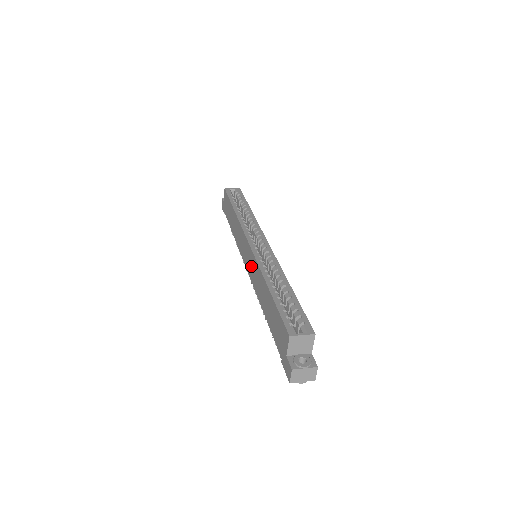
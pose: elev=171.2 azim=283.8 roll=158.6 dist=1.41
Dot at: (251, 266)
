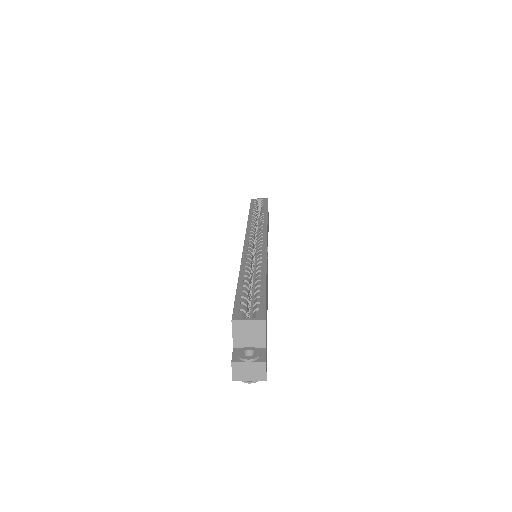
Dot at: occluded
